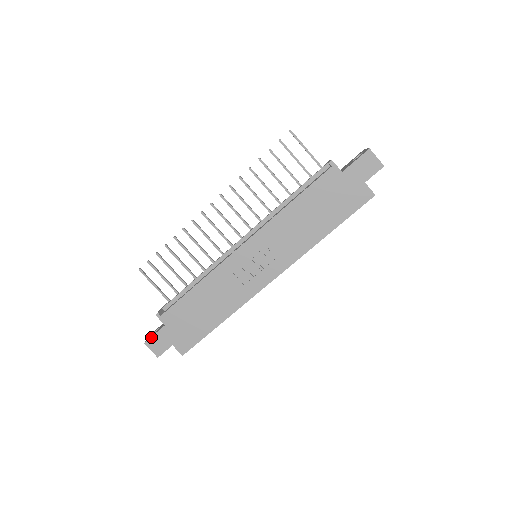
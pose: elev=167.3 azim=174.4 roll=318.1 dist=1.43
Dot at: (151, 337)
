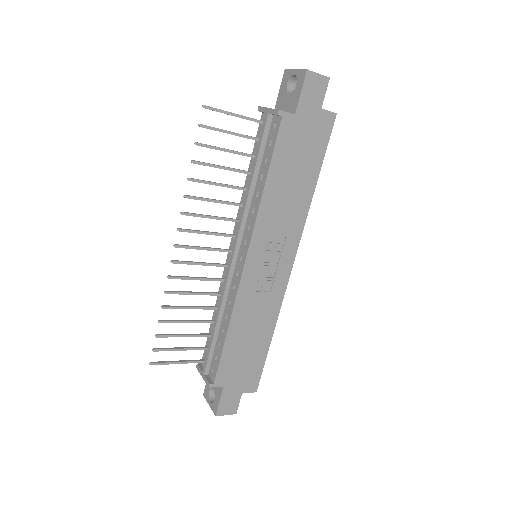
Dot at: (218, 406)
